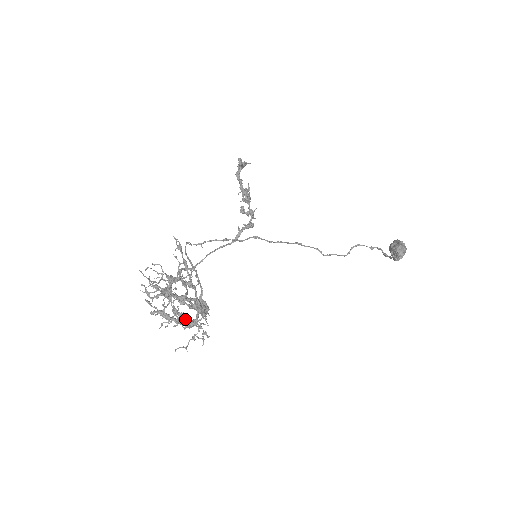
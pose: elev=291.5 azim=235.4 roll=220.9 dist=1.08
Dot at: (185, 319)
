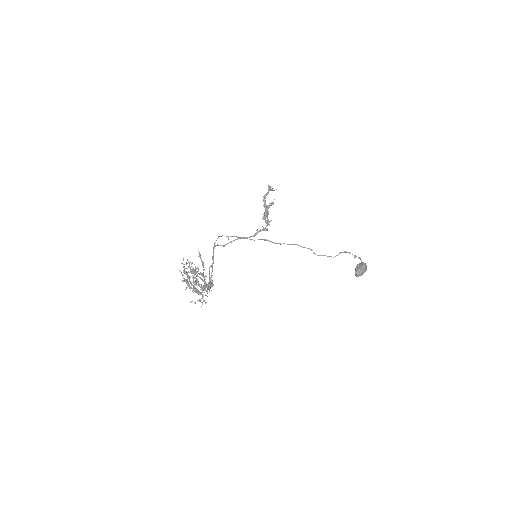
Dot at: (197, 290)
